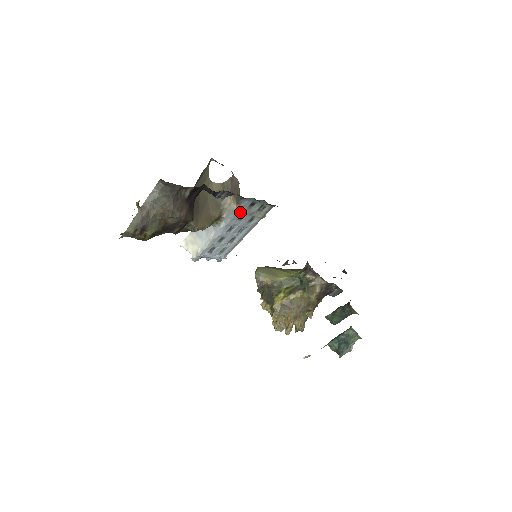
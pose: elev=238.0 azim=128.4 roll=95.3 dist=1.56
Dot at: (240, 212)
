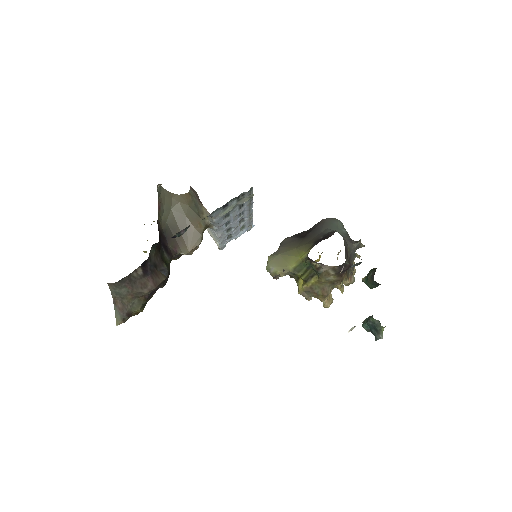
Dot at: (219, 218)
